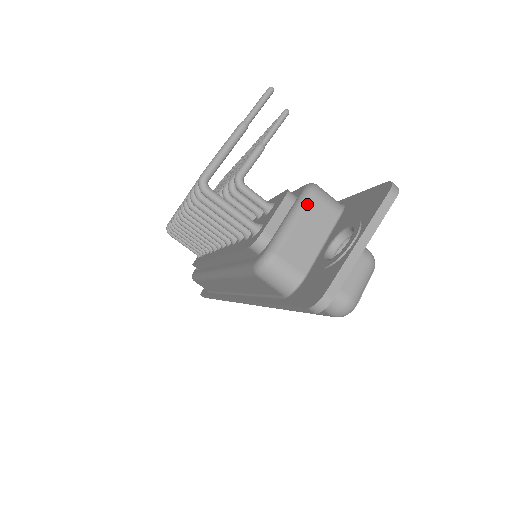
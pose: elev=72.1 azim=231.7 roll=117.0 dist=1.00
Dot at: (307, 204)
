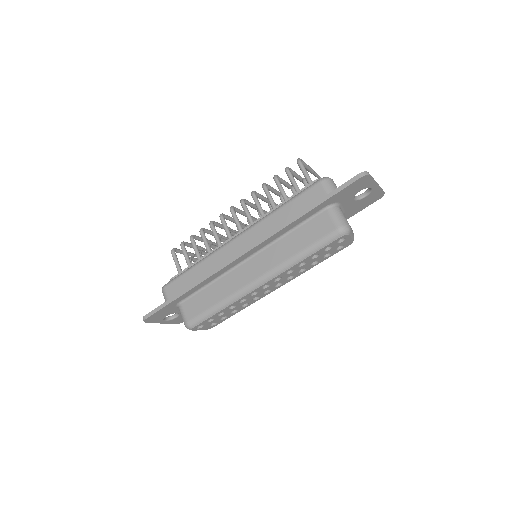
Dot at: occluded
